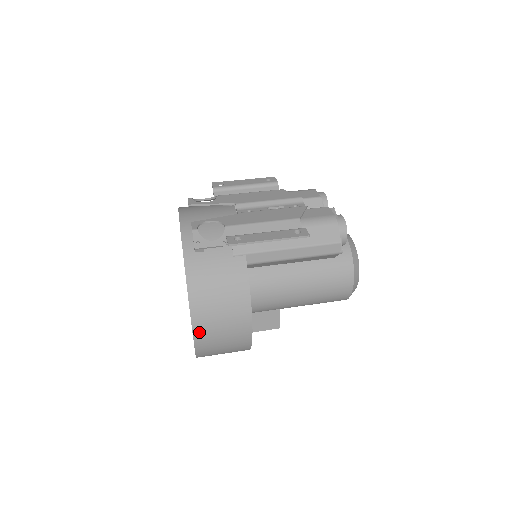
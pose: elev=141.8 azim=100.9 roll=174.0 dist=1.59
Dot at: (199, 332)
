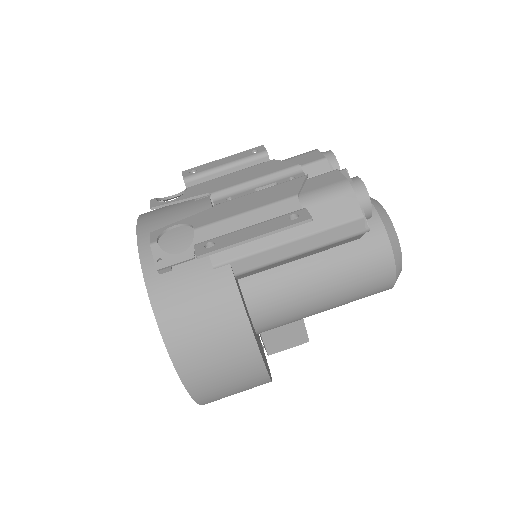
Dot at: (191, 380)
